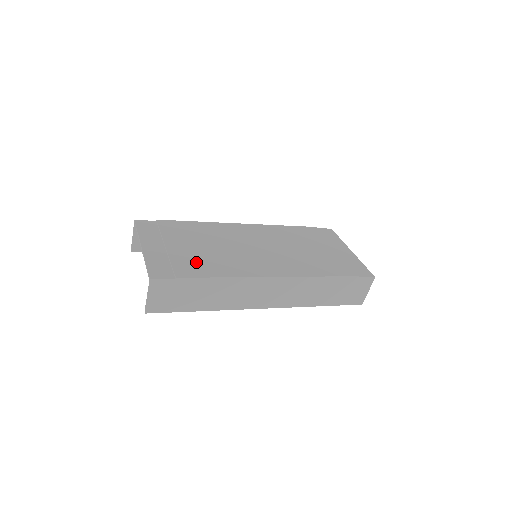
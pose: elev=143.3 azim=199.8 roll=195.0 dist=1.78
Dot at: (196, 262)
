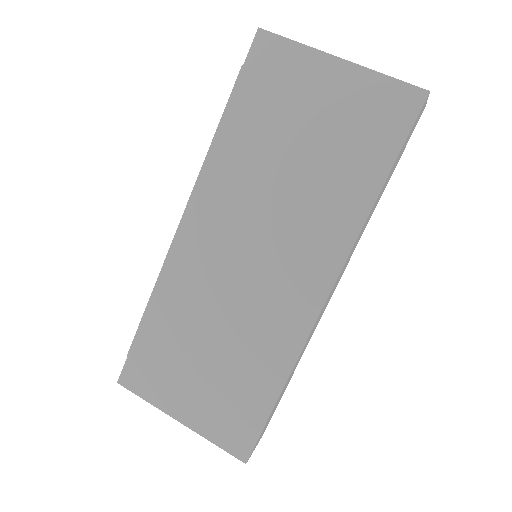
Dot at: (241, 385)
